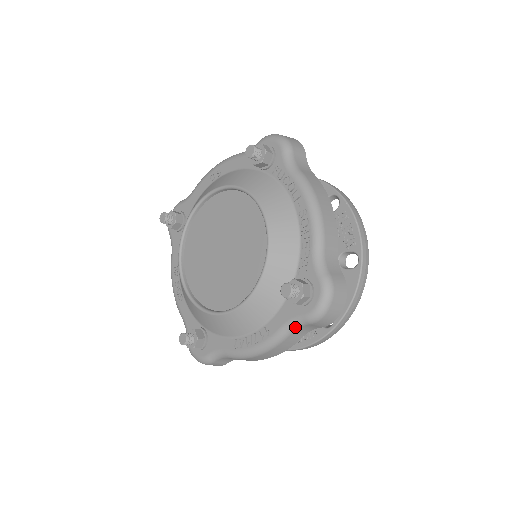
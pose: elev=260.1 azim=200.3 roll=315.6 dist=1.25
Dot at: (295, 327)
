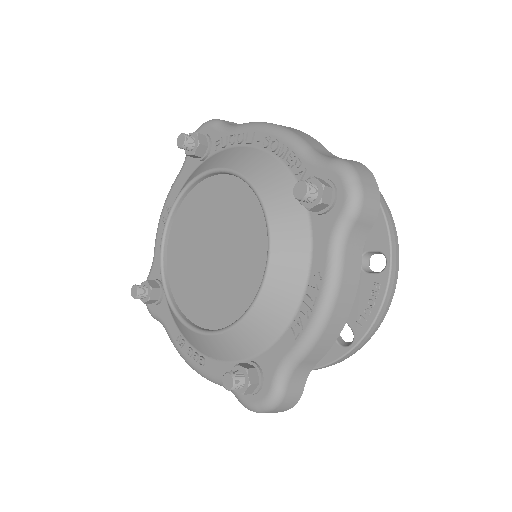
Dot at: (343, 240)
